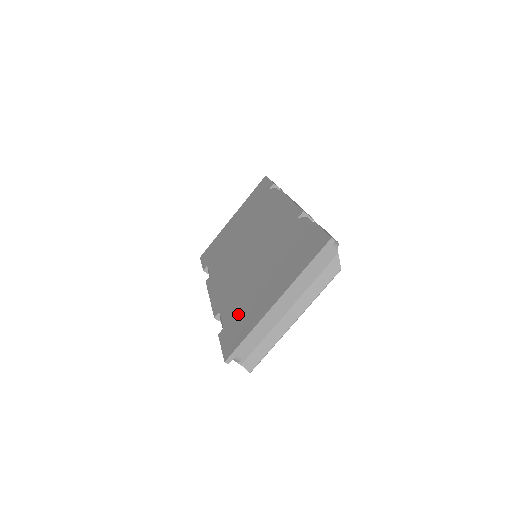
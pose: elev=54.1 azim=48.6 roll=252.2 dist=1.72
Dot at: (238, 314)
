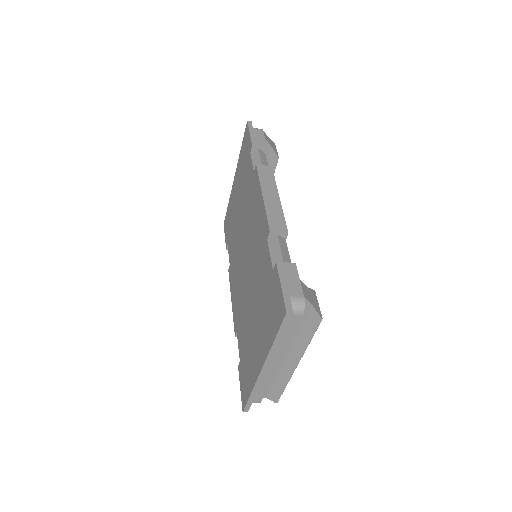
Dot at: (244, 354)
